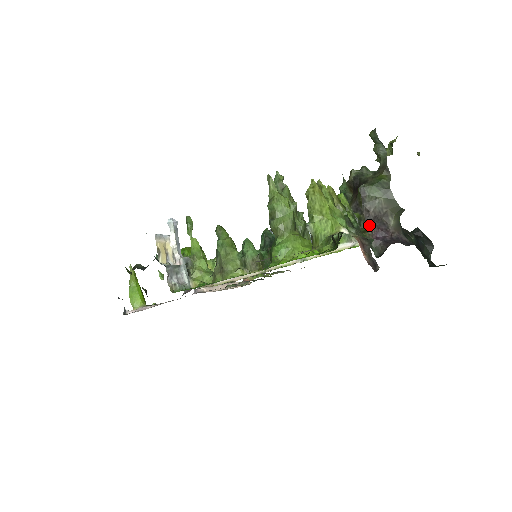
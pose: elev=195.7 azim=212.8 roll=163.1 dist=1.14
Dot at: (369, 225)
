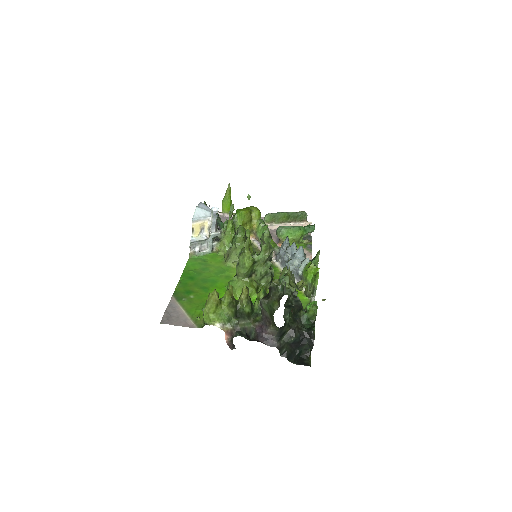
Dot at: (261, 318)
